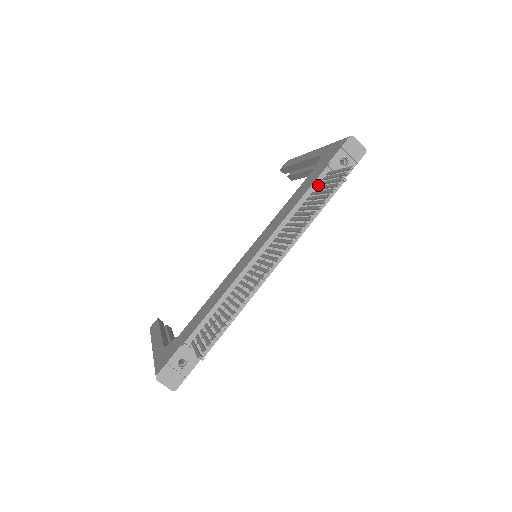
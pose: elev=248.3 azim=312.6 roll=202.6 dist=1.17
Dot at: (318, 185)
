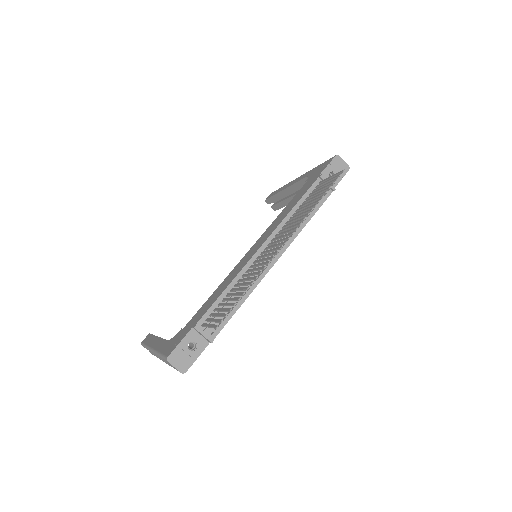
Dot at: (312, 192)
